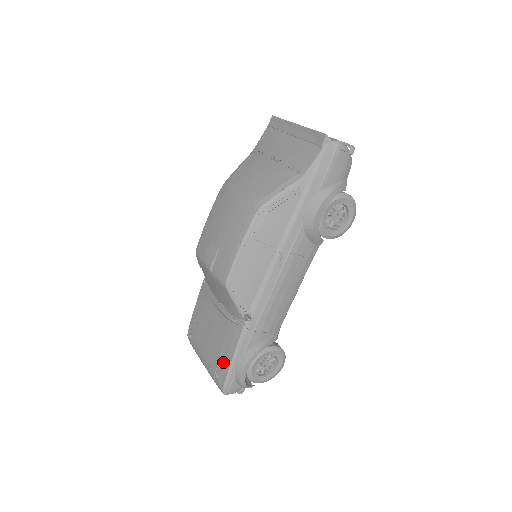
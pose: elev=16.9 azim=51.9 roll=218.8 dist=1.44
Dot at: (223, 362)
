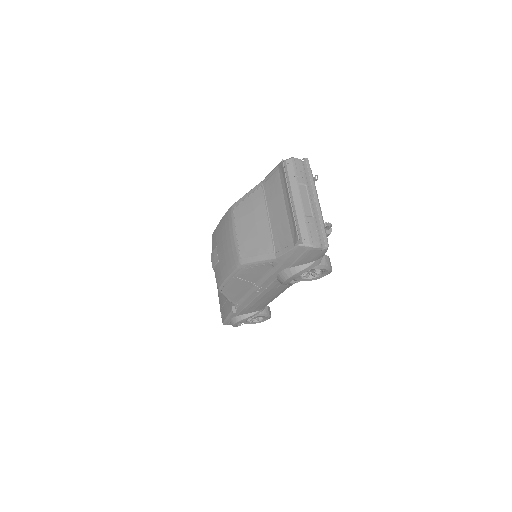
Dot at: (224, 311)
